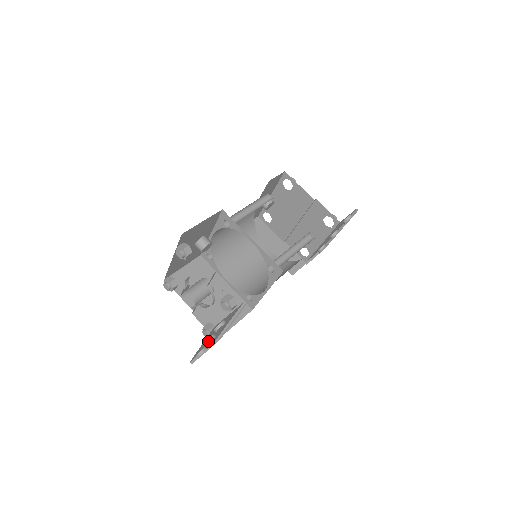
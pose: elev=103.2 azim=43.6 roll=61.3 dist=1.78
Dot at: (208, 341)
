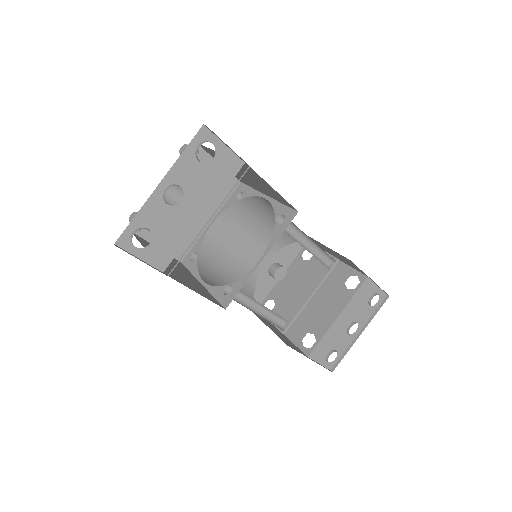
Dot at: (173, 185)
